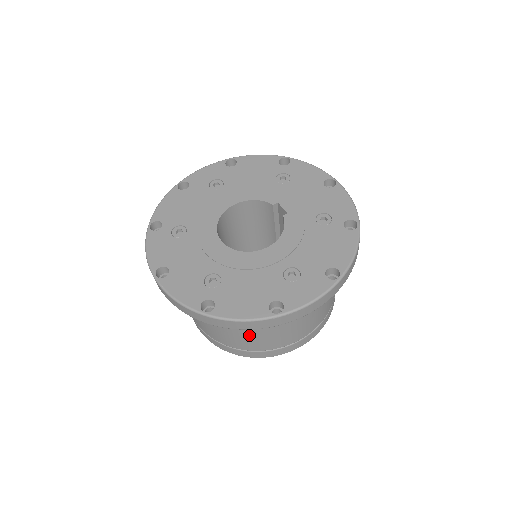
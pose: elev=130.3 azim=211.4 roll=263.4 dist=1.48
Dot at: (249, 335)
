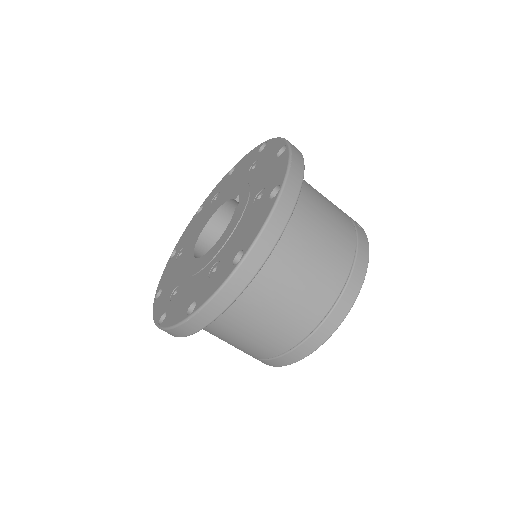
Dot at: (236, 342)
